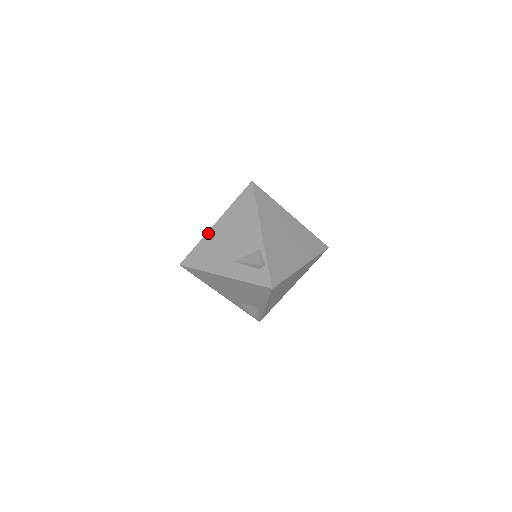
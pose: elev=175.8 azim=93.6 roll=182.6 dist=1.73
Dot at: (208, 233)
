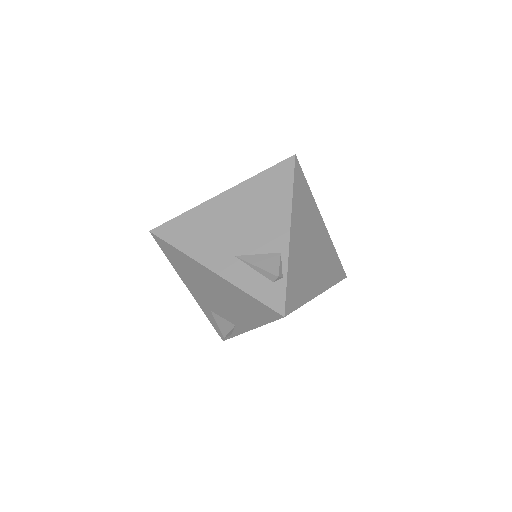
Dot at: (208, 202)
